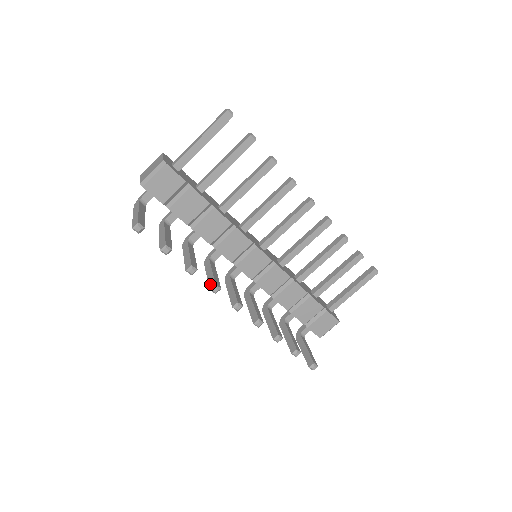
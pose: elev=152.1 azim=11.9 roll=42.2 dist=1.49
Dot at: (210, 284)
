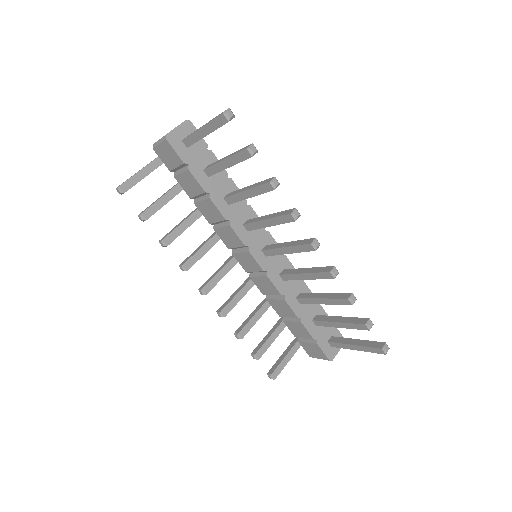
Dot at: (185, 260)
